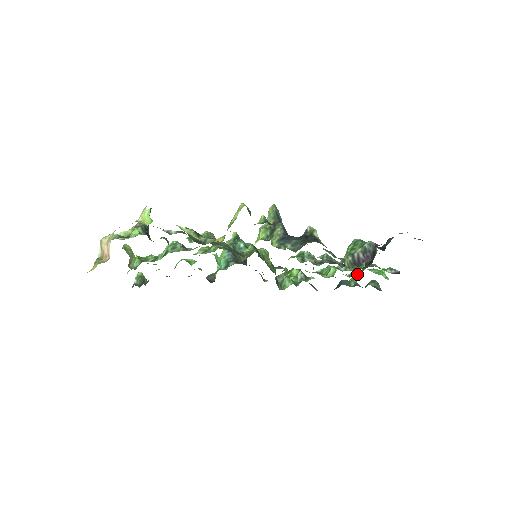
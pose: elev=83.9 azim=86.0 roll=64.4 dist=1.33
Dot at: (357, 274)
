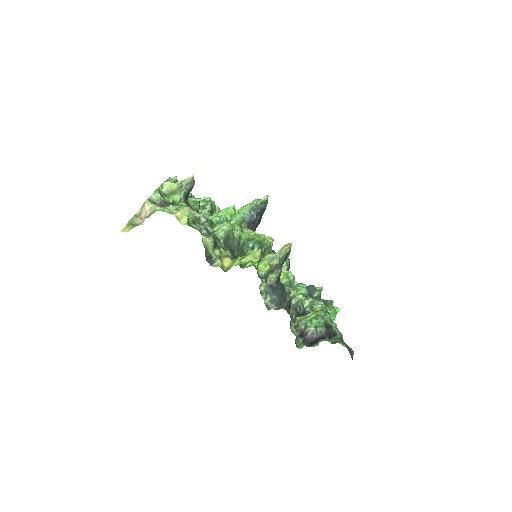
Dot at: (316, 307)
